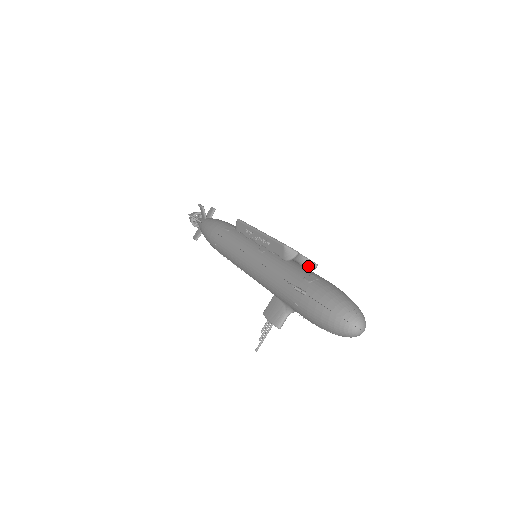
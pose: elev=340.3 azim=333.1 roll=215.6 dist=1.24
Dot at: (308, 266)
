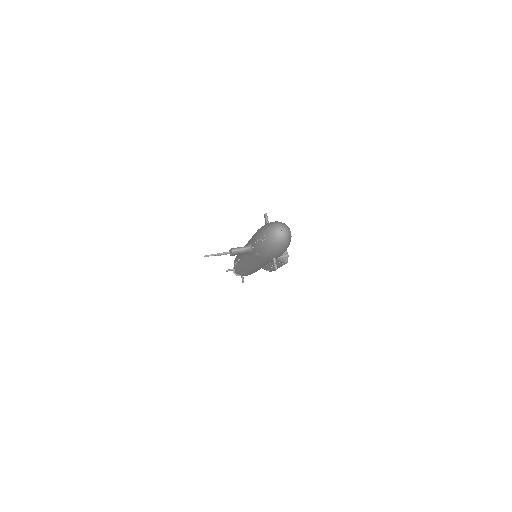
Dot at: occluded
